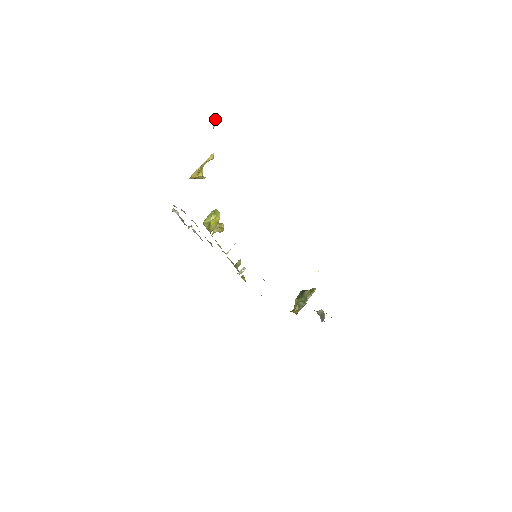
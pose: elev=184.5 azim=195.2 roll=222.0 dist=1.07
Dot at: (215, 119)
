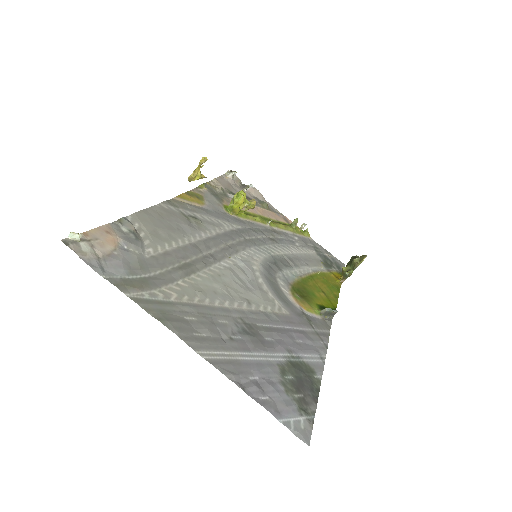
Dot at: (76, 234)
